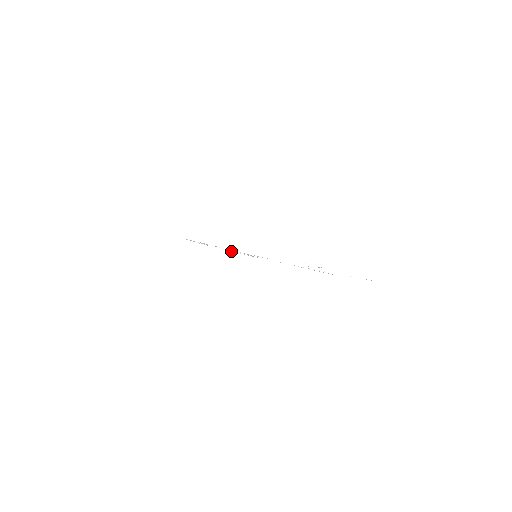
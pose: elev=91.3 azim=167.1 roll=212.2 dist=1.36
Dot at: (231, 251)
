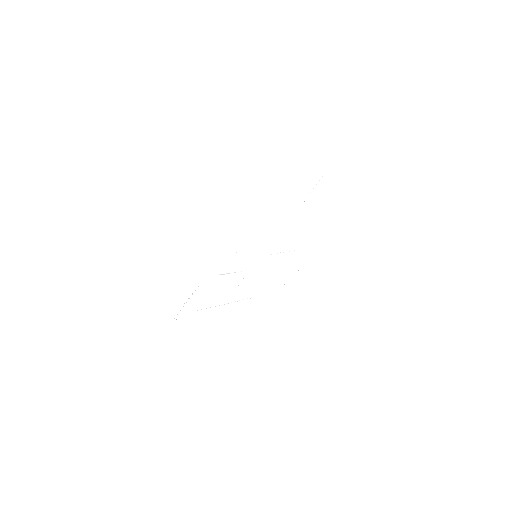
Dot at: occluded
